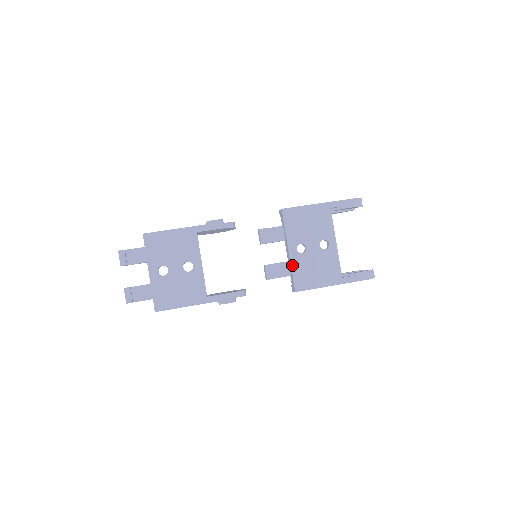
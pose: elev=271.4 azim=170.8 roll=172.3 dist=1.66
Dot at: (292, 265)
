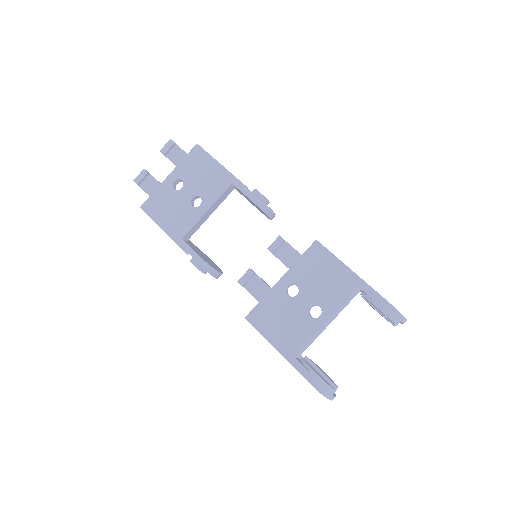
Dot at: (268, 294)
